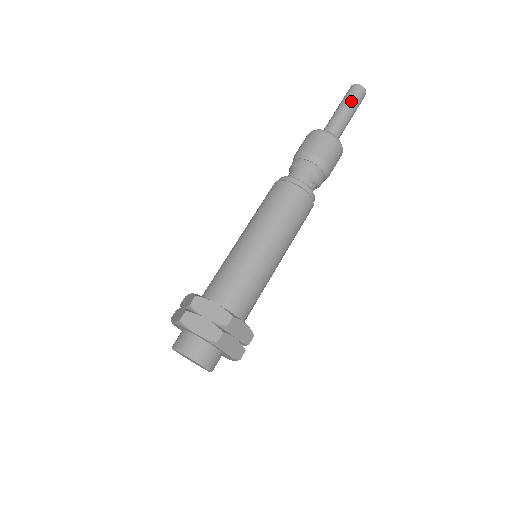
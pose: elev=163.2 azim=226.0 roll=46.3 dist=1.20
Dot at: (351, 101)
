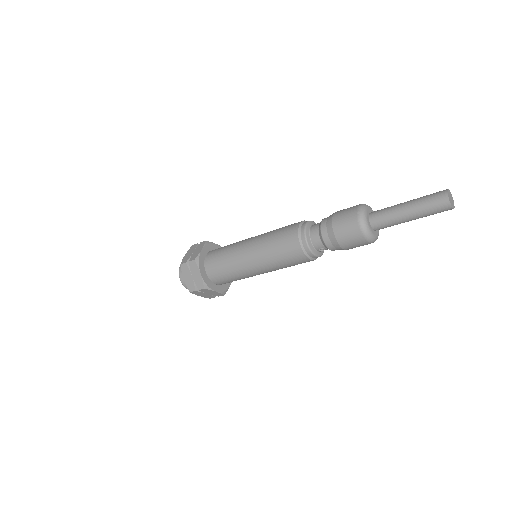
Dot at: (422, 210)
